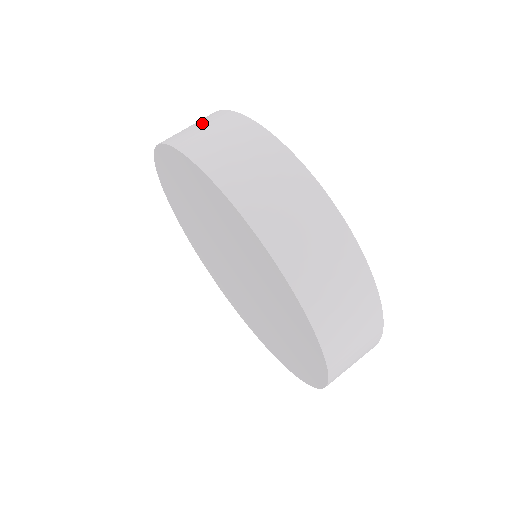
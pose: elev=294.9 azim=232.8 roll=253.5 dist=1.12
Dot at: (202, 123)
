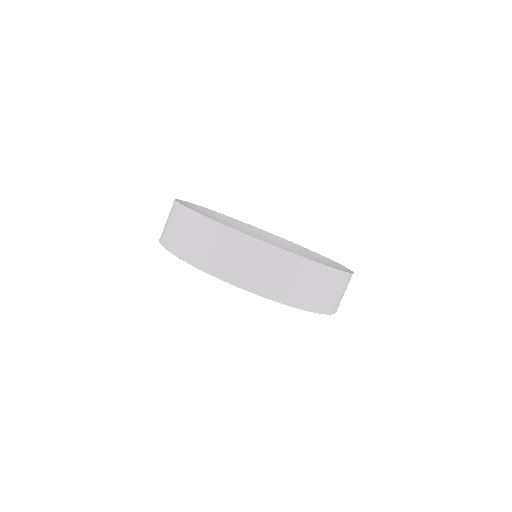
Dot at: (238, 254)
